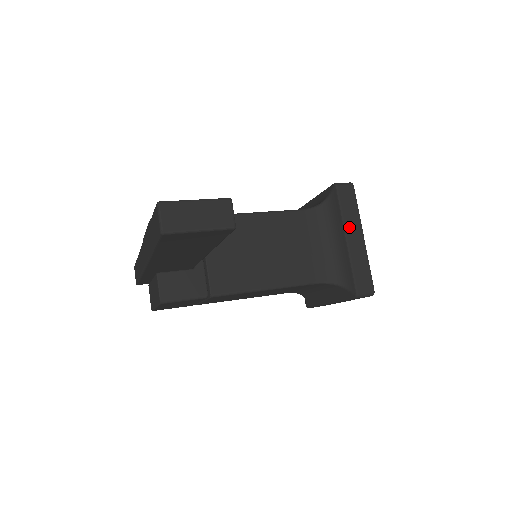
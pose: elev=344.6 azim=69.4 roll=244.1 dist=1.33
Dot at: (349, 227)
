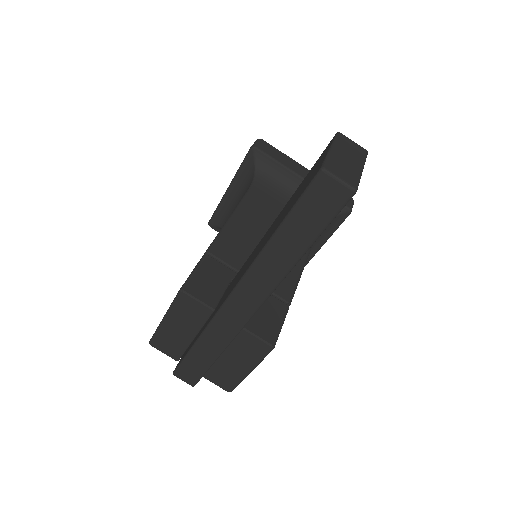
Dot at: (295, 169)
